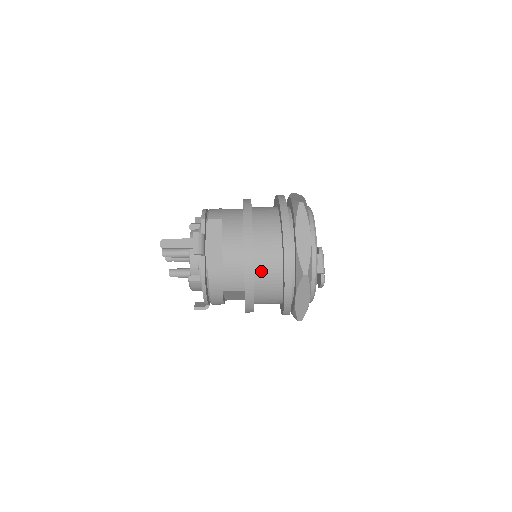
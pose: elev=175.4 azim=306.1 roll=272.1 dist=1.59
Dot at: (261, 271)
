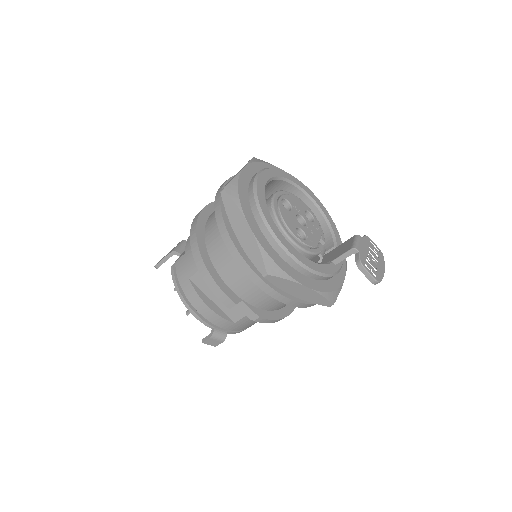
Dot at: (210, 232)
